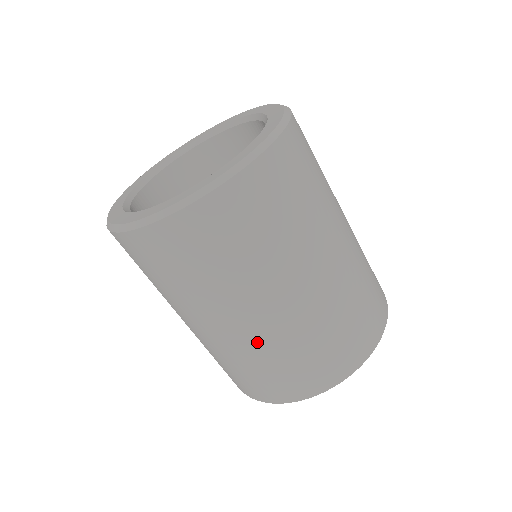
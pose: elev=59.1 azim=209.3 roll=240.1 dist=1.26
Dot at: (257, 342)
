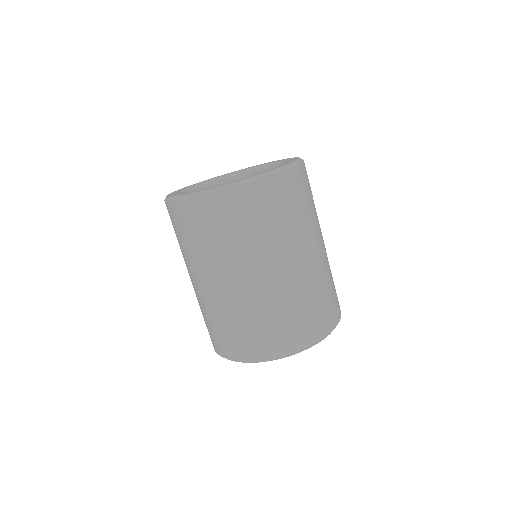
Dot at: (291, 287)
